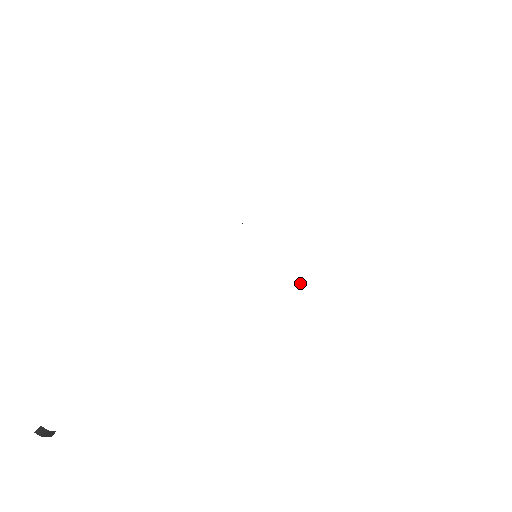
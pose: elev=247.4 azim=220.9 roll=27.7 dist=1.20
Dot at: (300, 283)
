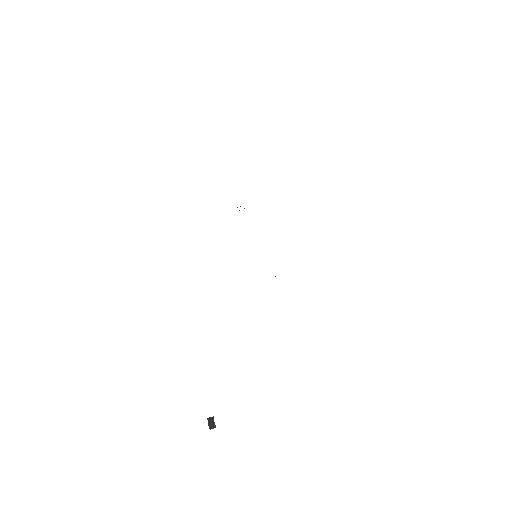
Dot at: occluded
